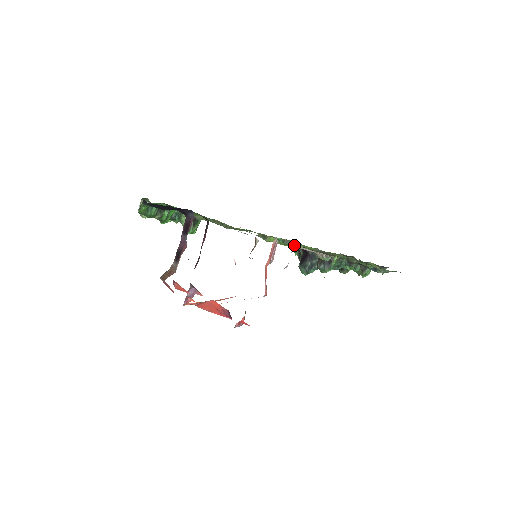
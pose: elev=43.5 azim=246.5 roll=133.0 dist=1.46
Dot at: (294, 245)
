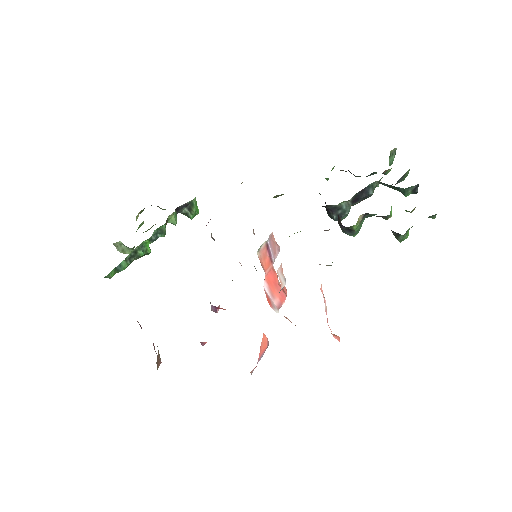
Dot at: occluded
